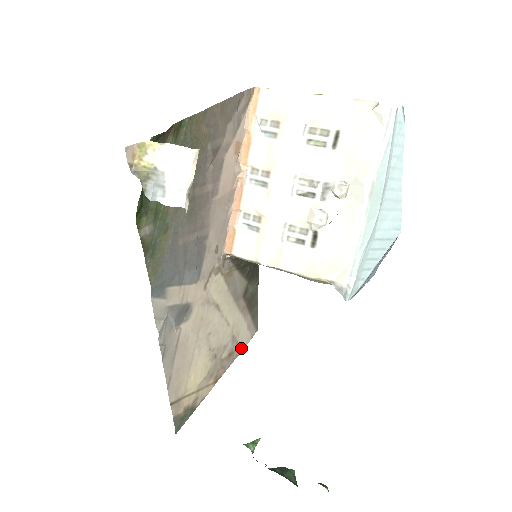
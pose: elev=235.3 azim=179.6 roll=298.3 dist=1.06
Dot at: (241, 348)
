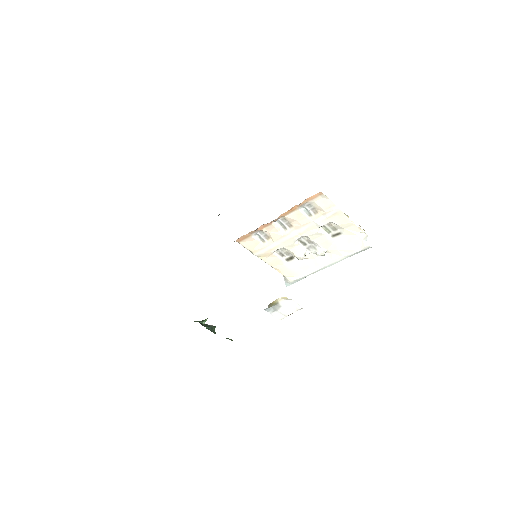
Dot at: occluded
